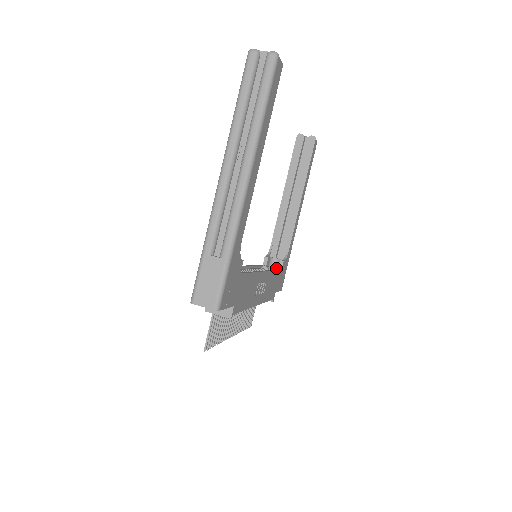
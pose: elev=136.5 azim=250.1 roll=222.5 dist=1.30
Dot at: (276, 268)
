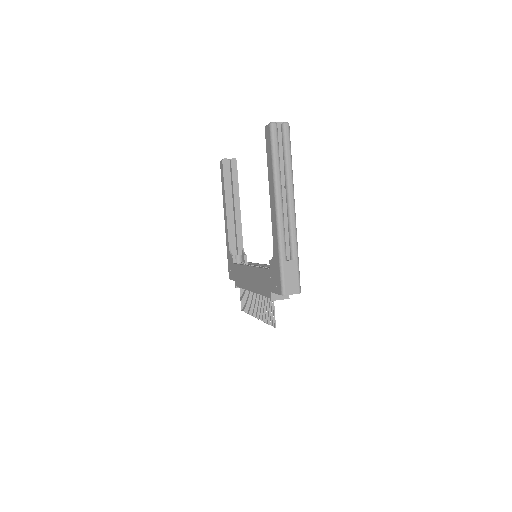
Dot at: (238, 262)
